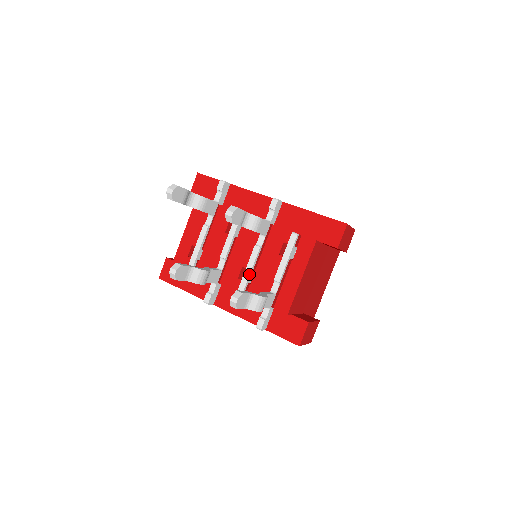
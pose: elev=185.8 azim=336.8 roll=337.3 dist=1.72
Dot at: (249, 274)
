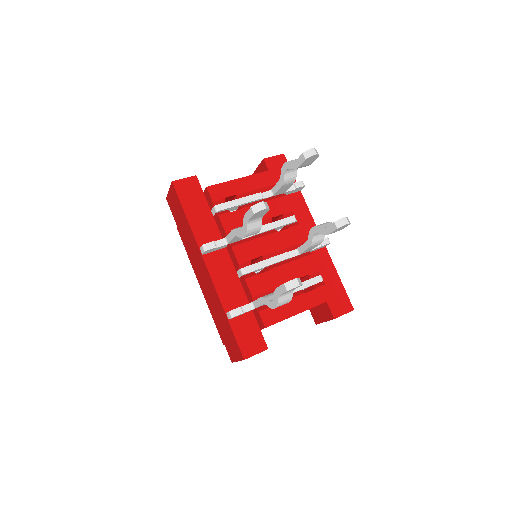
Dot at: (263, 267)
